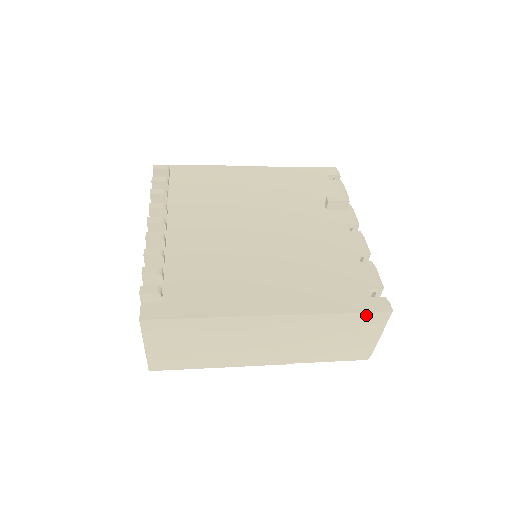
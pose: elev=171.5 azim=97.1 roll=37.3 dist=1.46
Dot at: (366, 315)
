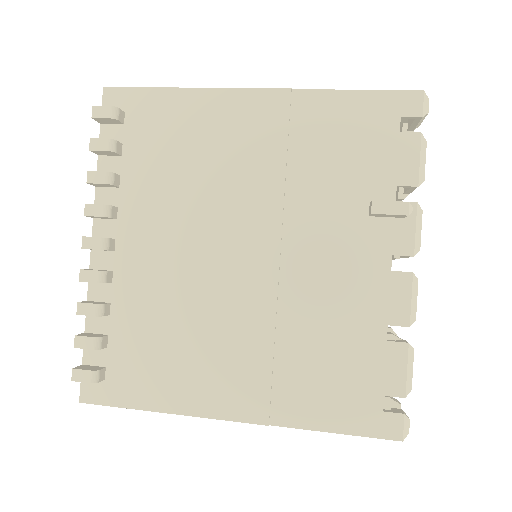
Dot at: (366, 434)
